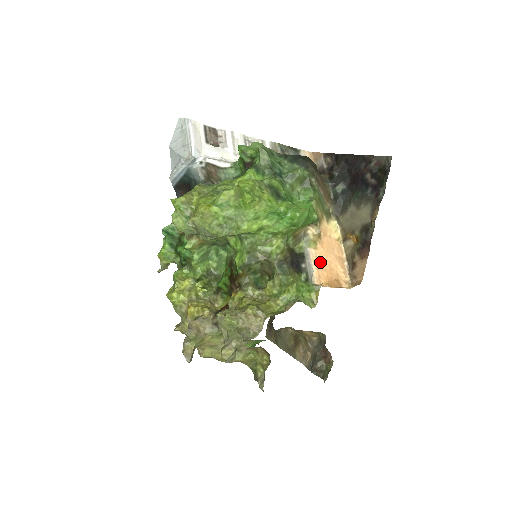
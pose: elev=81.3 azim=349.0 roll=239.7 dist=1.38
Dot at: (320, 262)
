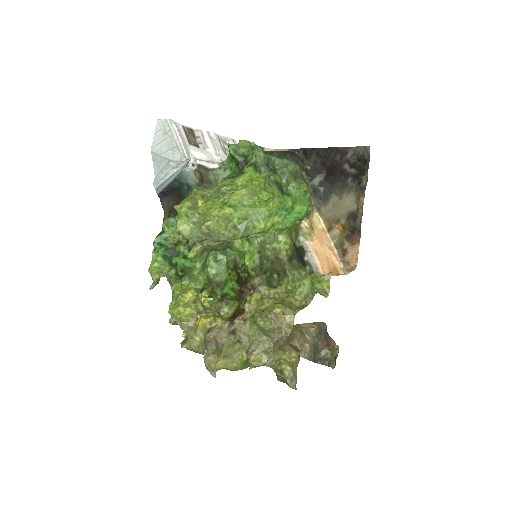
Dot at: (318, 253)
